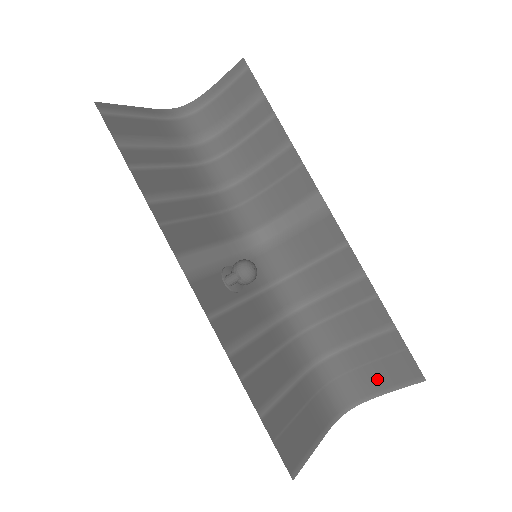
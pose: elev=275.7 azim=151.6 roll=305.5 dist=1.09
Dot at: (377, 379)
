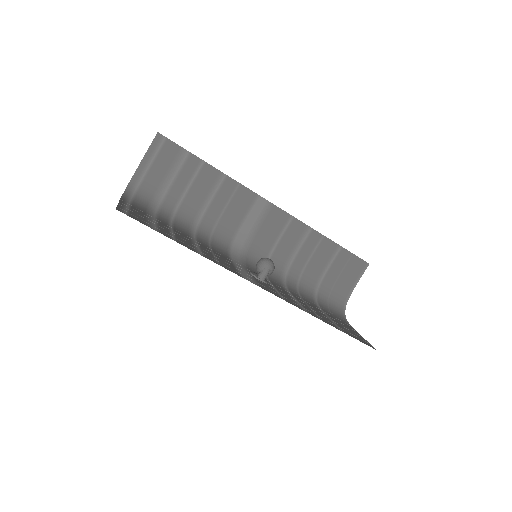
Dot at: (346, 283)
